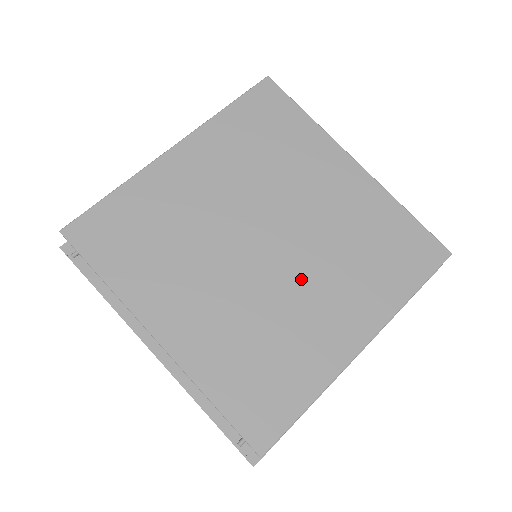
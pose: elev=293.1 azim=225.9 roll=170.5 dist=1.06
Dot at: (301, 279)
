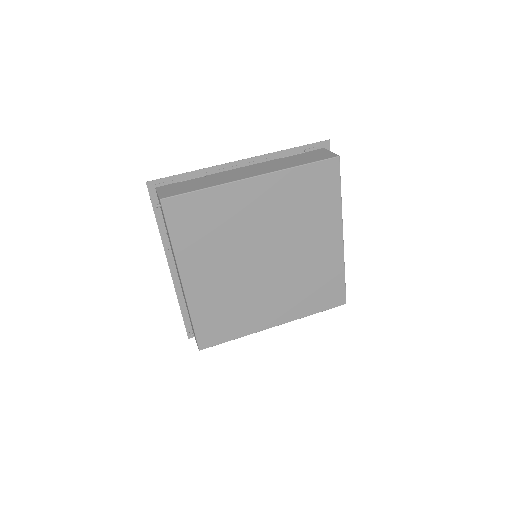
Dot at: (270, 285)
